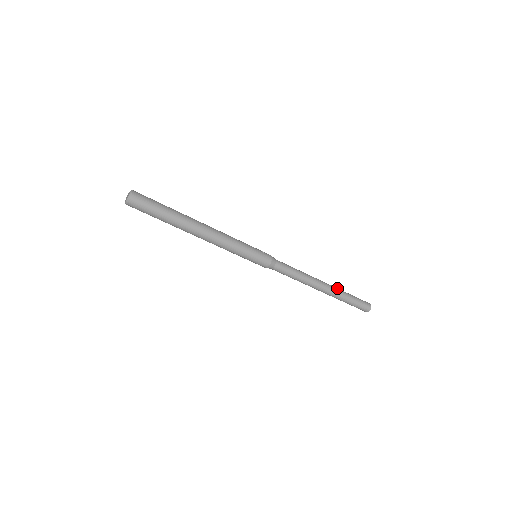
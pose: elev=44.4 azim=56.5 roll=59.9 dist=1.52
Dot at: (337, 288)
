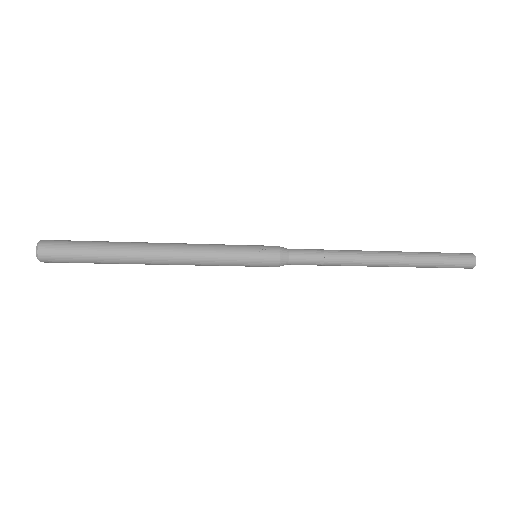
Dot at: (407, 255)
